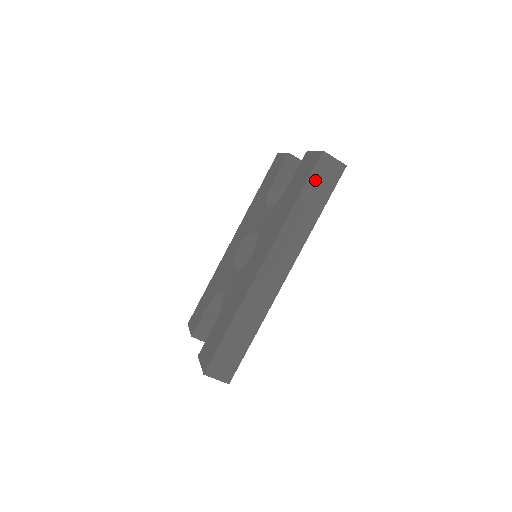
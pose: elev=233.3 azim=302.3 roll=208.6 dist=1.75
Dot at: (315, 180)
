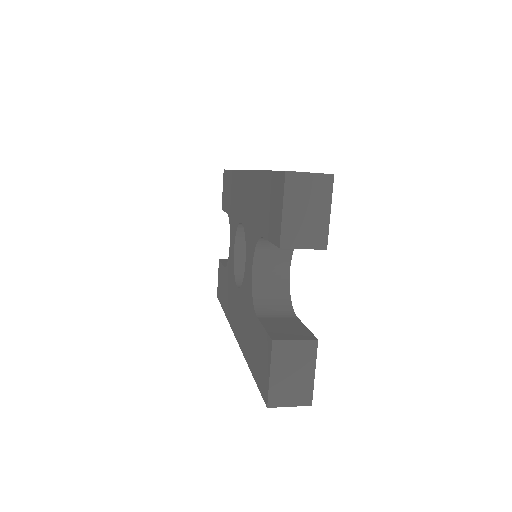
Dot at: occluded
